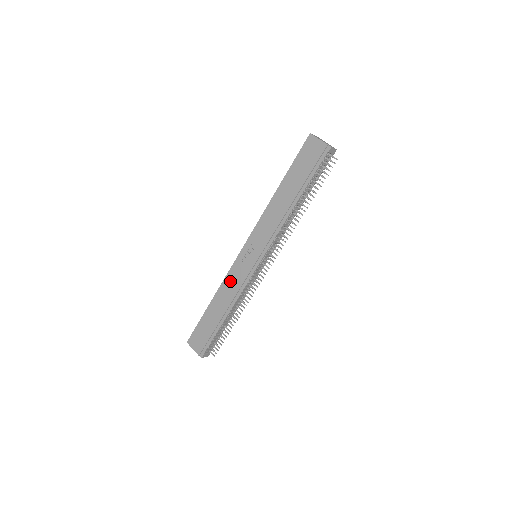
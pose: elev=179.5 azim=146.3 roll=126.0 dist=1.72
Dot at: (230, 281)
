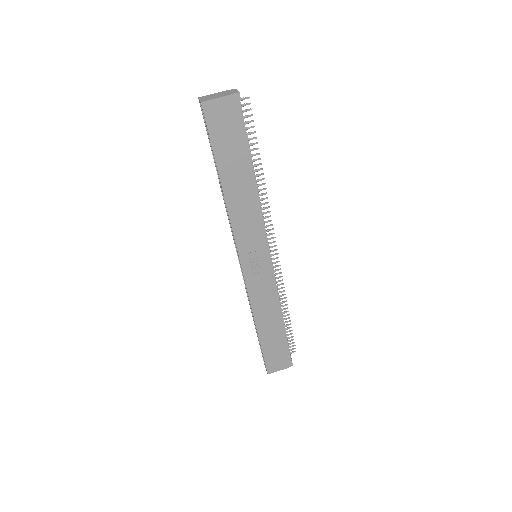
Dot at: (258, 299)
